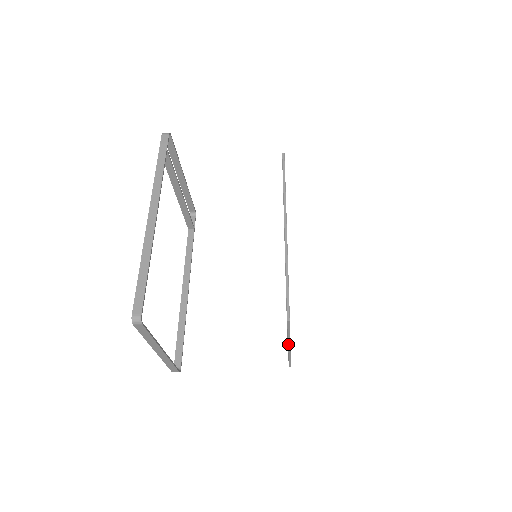
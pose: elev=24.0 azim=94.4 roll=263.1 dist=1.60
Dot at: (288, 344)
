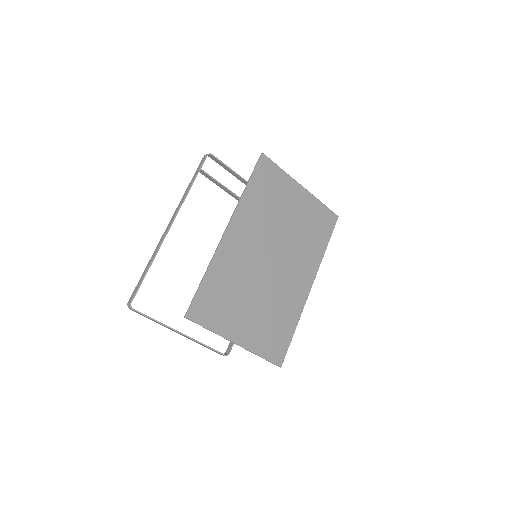
Dot at: (230, 341)
